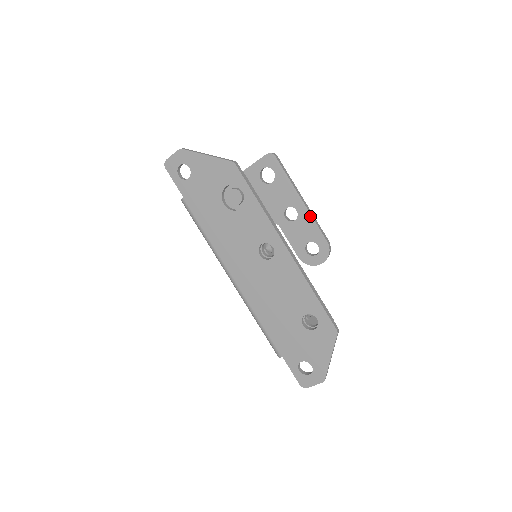
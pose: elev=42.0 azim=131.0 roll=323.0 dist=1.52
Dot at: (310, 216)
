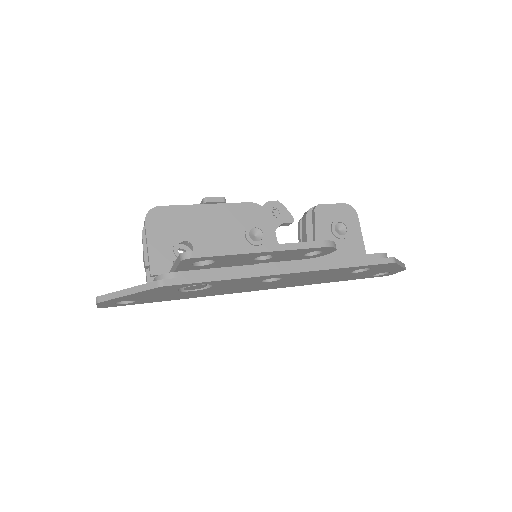
Dot at: (286, 251)
